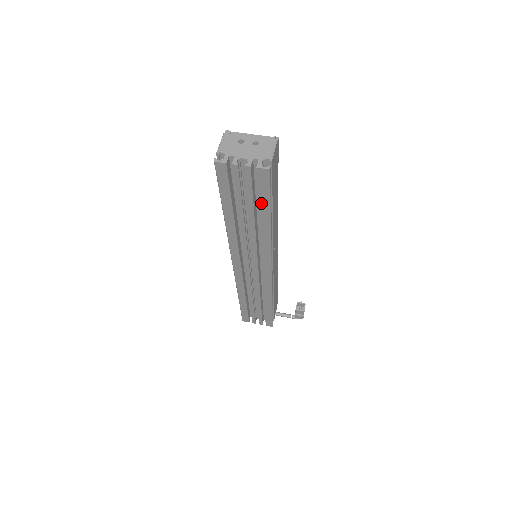
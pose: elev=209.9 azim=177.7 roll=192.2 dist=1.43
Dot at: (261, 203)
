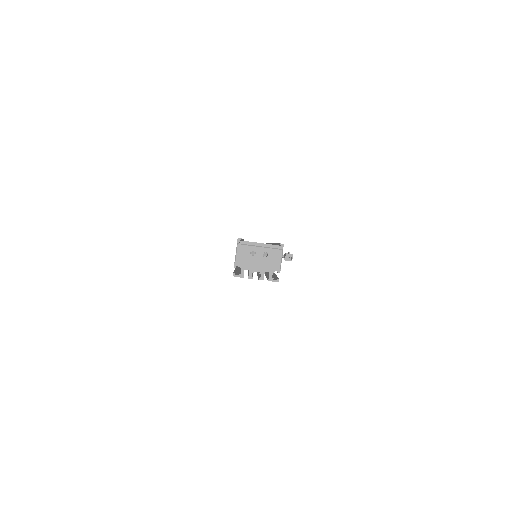
Dot at: occluded
